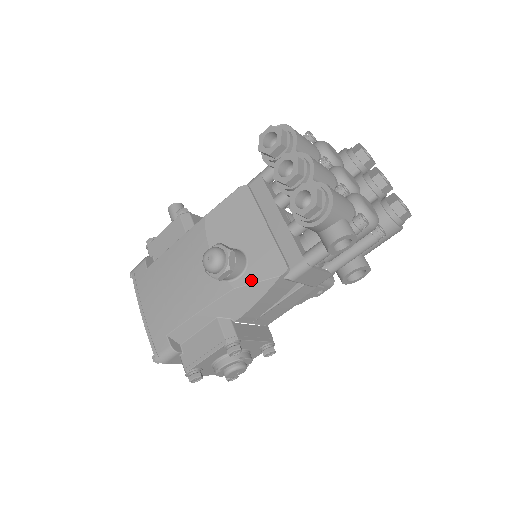
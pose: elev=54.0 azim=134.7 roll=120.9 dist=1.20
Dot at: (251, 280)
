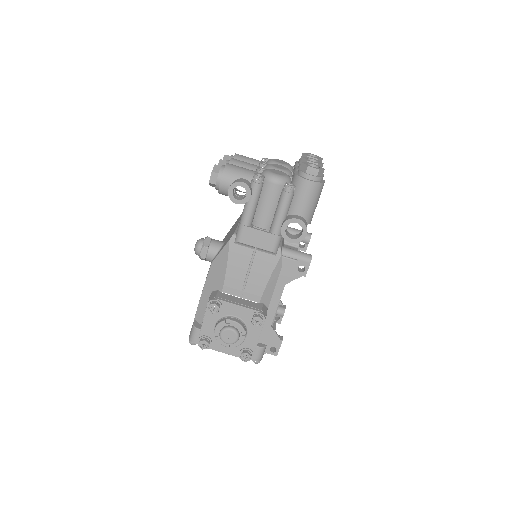
Dot at: (219, 252)
